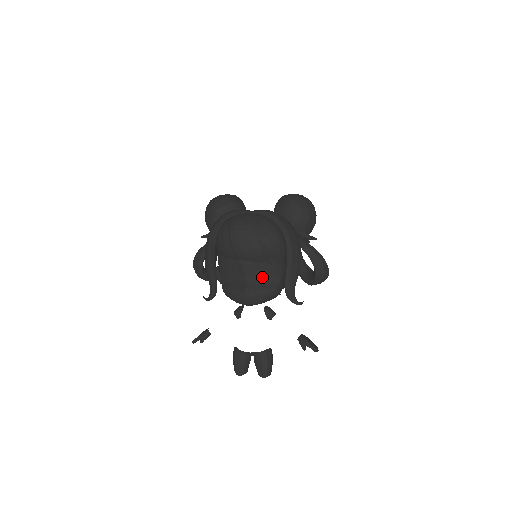
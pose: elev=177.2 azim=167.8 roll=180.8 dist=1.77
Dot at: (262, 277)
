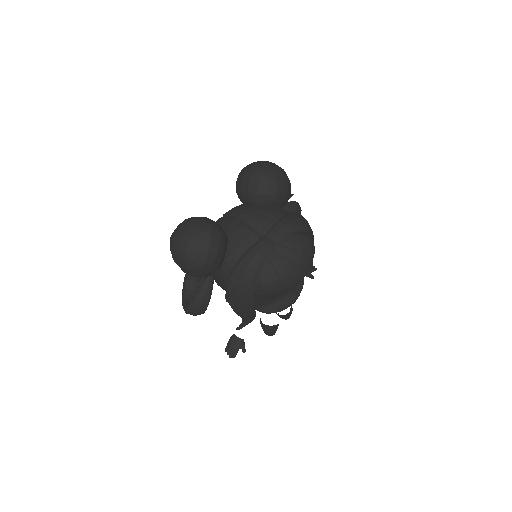
Dot at: occluded
